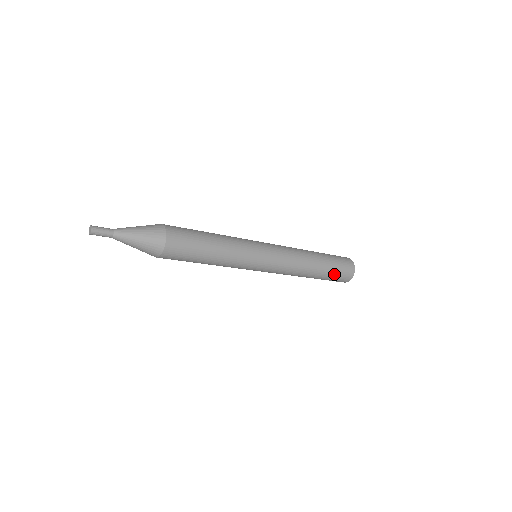
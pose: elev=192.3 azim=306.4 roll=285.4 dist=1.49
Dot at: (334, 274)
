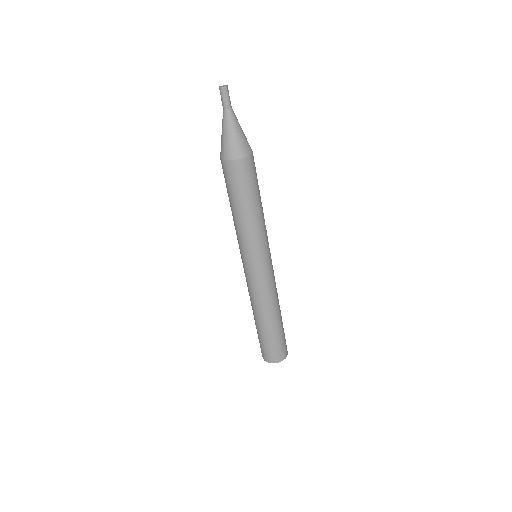
Dot at: (276, 341)
